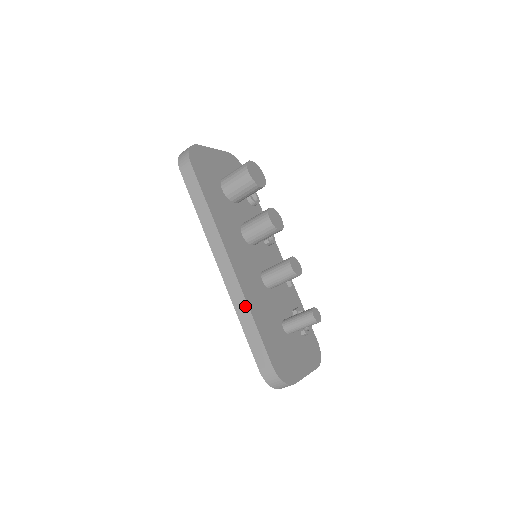
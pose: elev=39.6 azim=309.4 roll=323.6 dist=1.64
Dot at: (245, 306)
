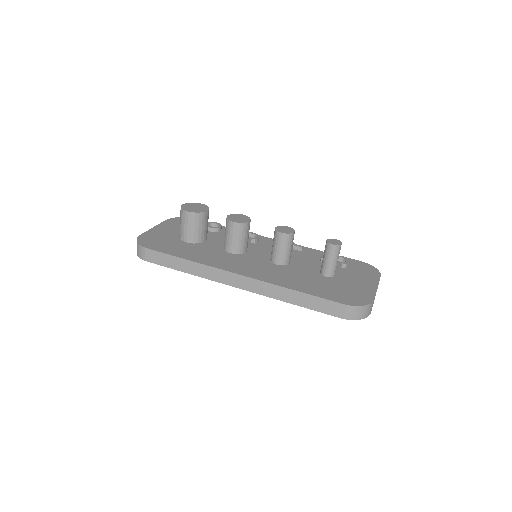
Dot at: (282, 290)
